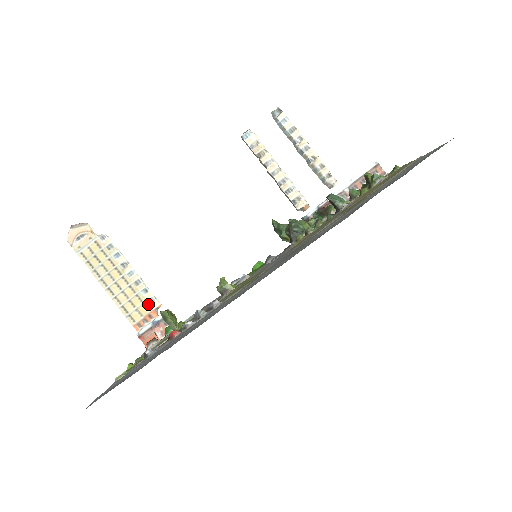
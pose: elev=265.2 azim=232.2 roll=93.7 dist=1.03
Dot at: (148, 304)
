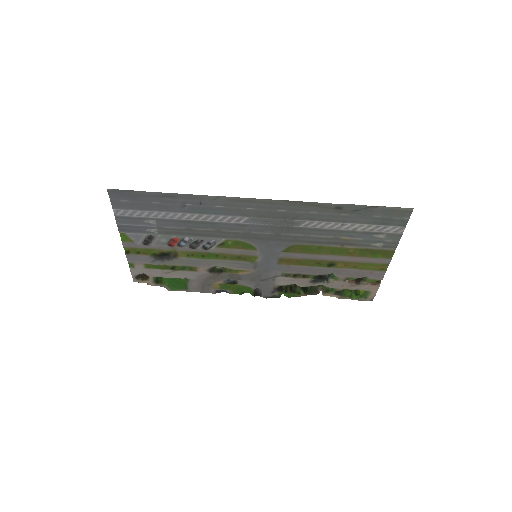
Dot at: occluded
